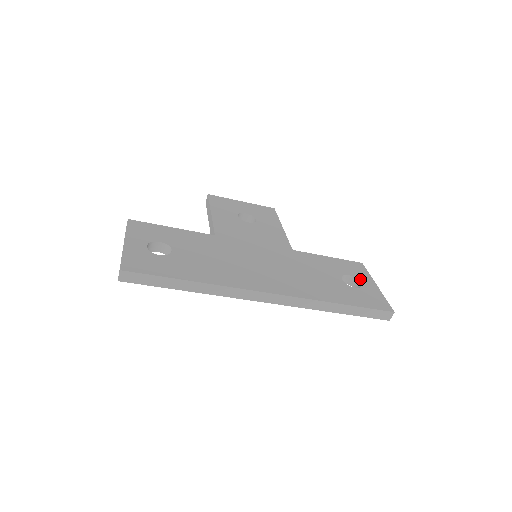
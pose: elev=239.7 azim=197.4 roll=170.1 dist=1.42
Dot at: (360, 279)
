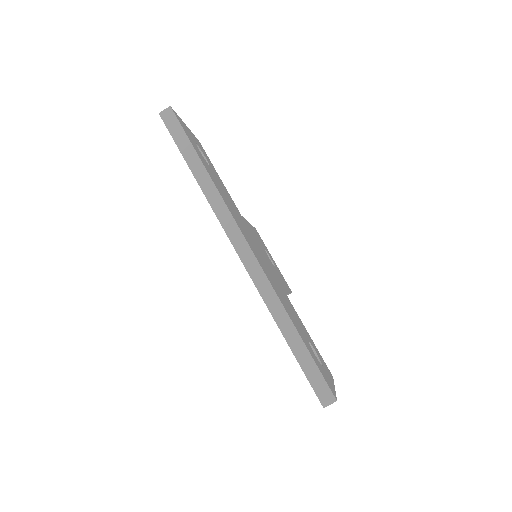
Dot at: occluded
